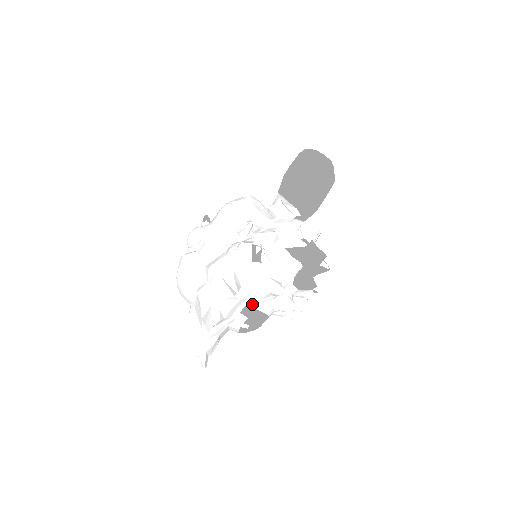
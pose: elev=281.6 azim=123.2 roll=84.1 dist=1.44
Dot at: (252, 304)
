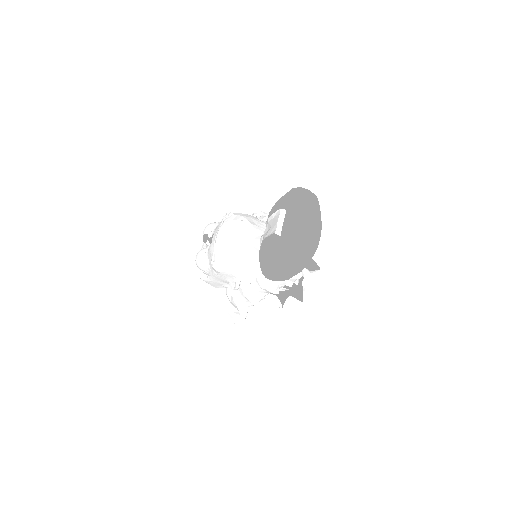
Dot at: occluded
